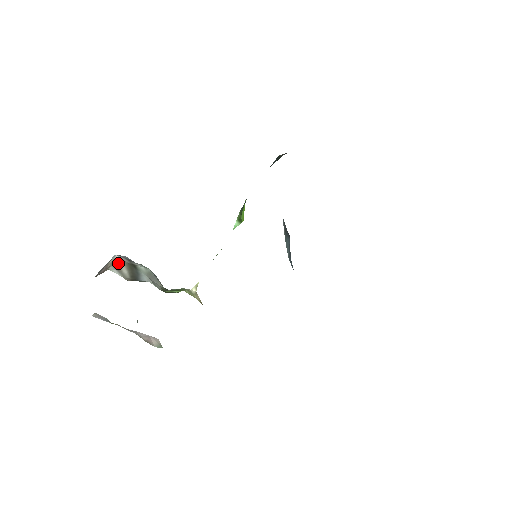
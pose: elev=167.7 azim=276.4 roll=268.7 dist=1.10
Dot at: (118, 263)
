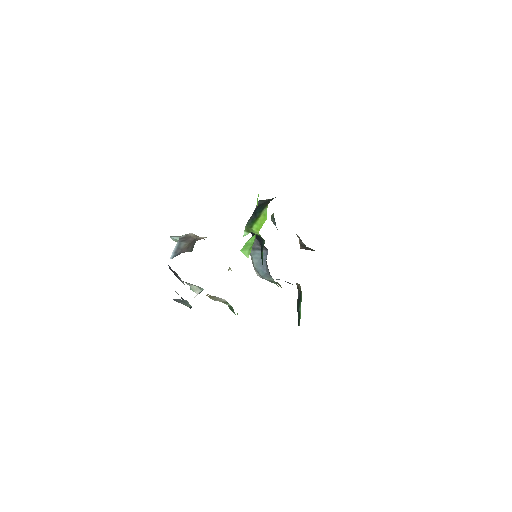
Dot at: occluded
